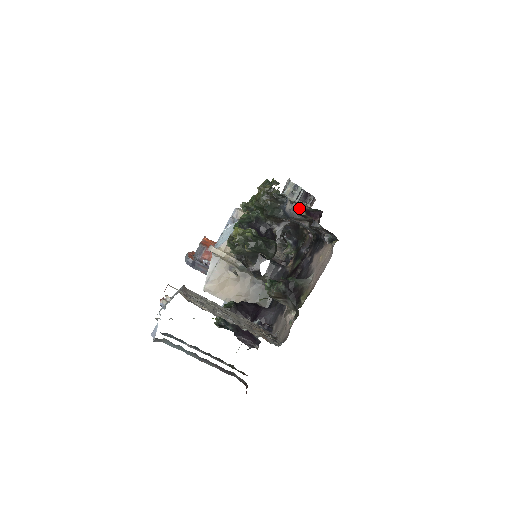
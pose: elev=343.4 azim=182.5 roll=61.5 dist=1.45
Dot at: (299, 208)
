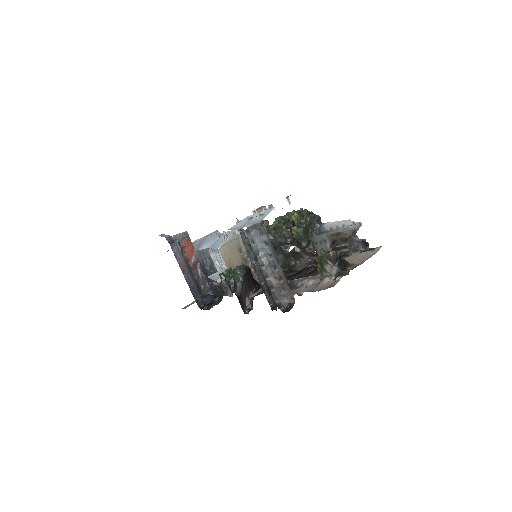
Dot at: (295, 246)
